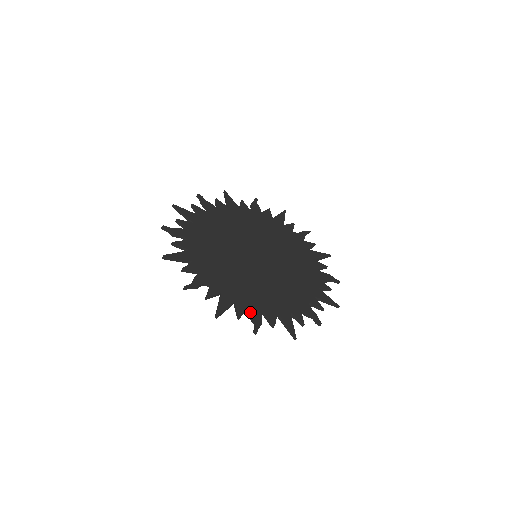
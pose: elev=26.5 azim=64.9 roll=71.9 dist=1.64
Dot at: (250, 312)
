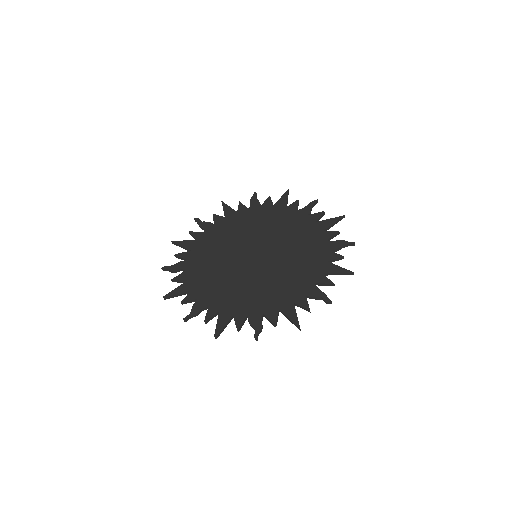
Dot at: (249, 320)
